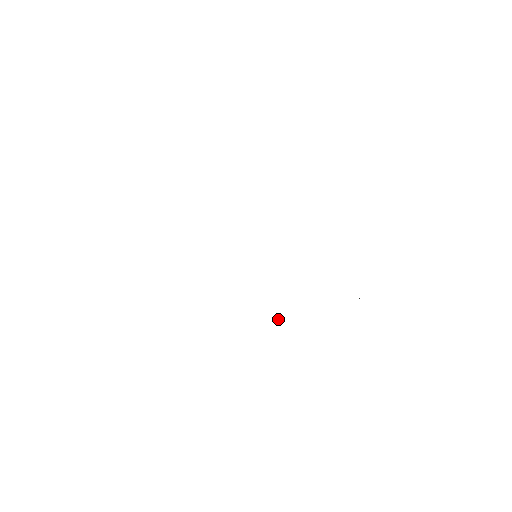
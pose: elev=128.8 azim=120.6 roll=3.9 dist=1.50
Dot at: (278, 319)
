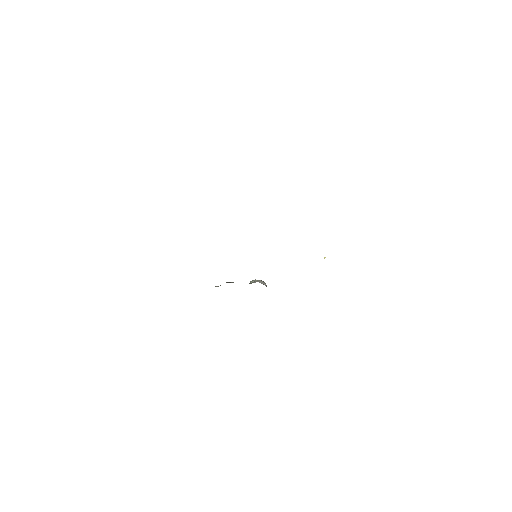
Dot at: occluded
